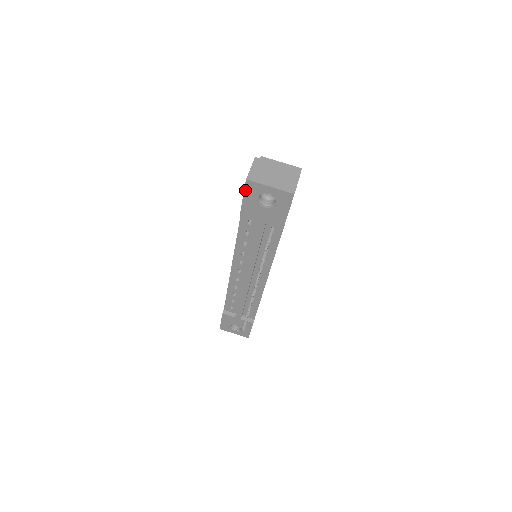
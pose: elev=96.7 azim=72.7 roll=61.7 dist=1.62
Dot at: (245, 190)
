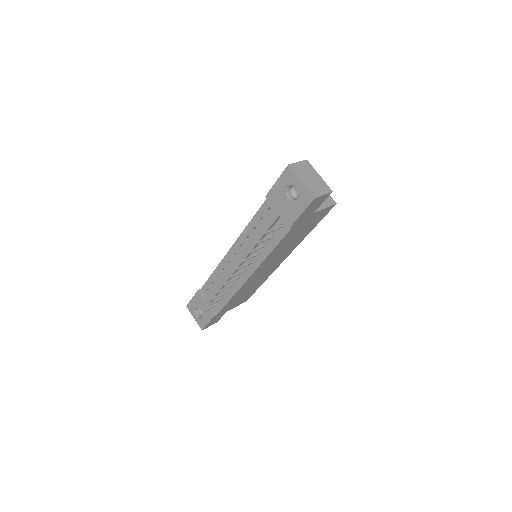
Dot at: (282, 174)
